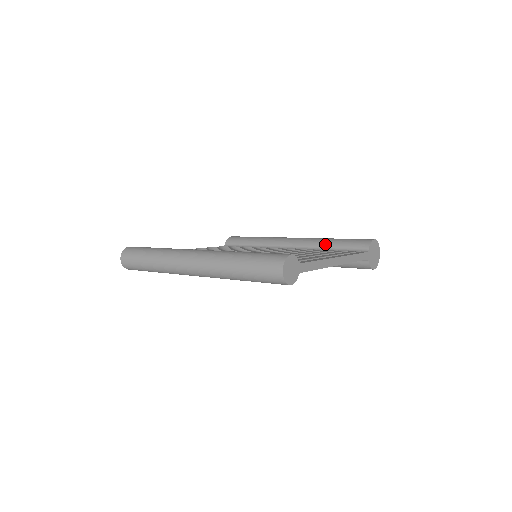
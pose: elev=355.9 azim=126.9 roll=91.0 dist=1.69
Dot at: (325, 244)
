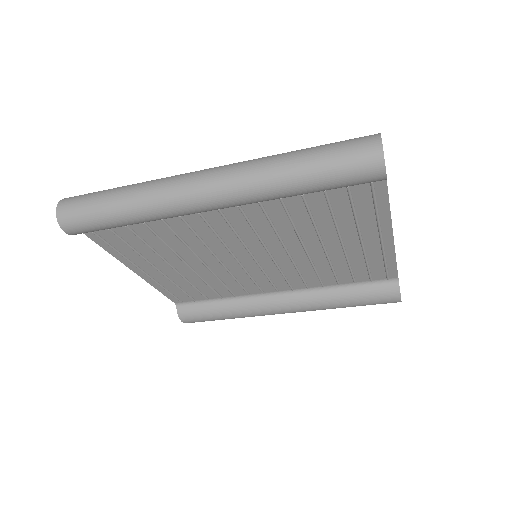
Dot at: occluded
